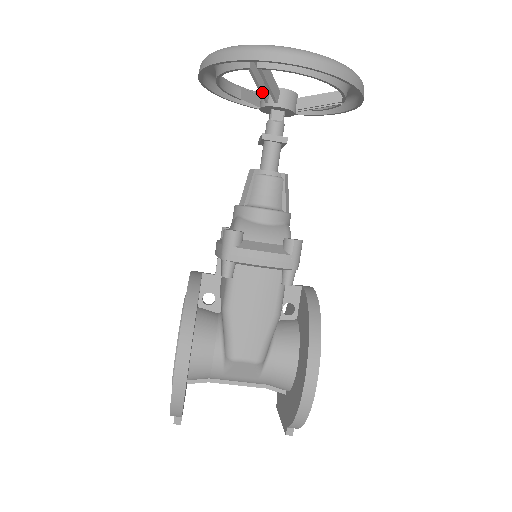
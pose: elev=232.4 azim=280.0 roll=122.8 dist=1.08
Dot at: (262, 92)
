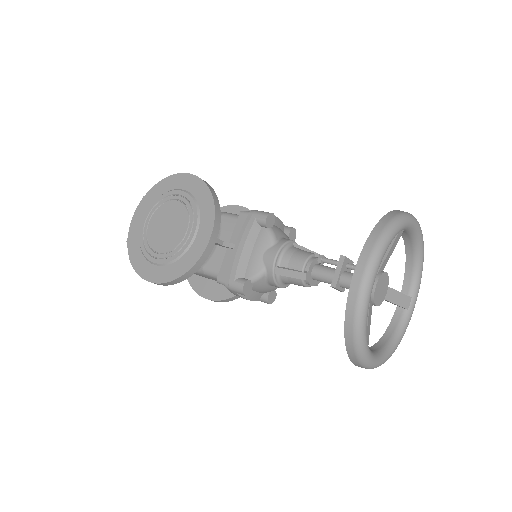
Dot at: occluded
